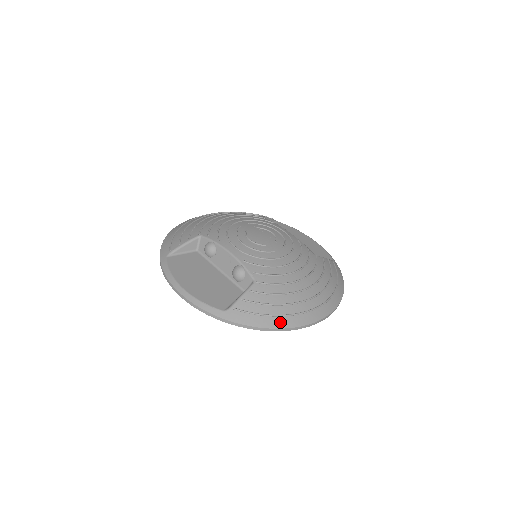
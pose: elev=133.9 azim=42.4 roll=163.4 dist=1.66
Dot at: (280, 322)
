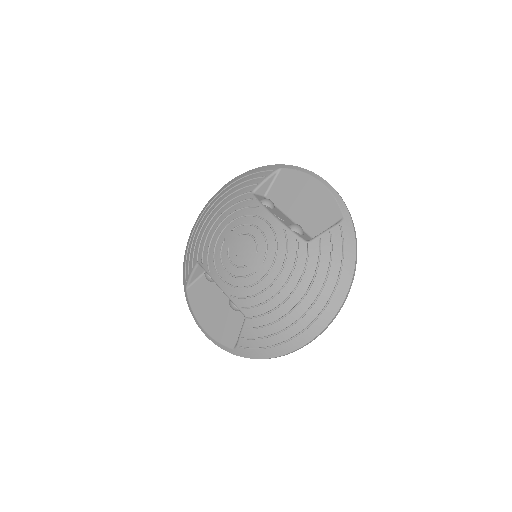
Dot at: (281, 350)
